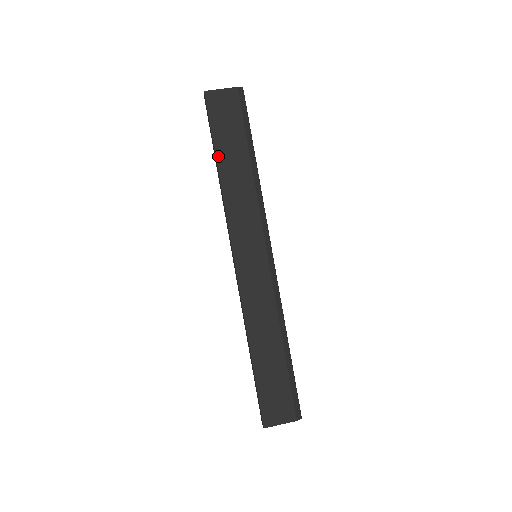
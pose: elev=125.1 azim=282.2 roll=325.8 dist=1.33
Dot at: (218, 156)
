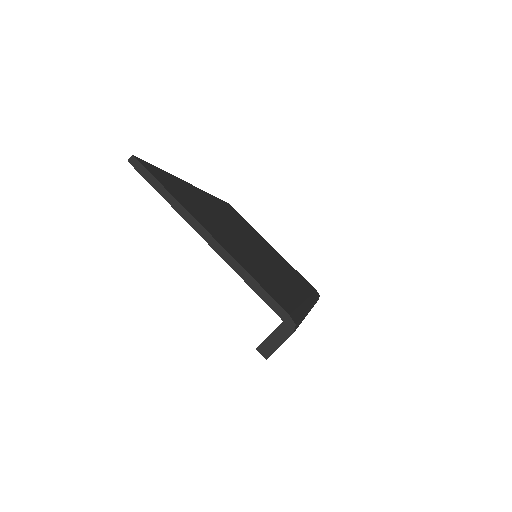
Dot at: occluded
